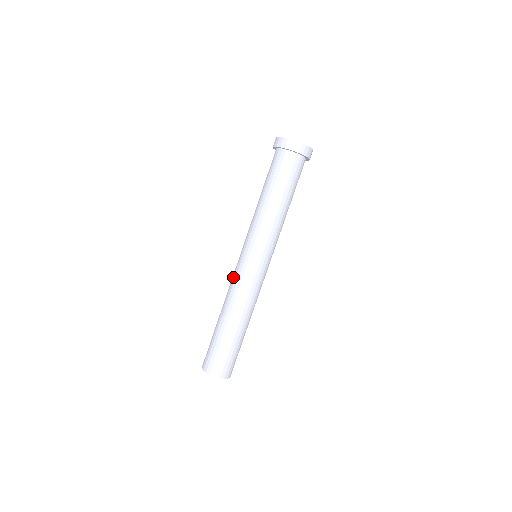
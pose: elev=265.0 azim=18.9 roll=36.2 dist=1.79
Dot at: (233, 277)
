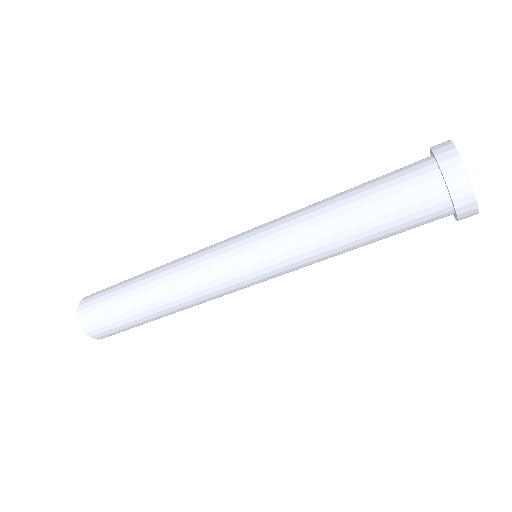
Dot at: occluded
